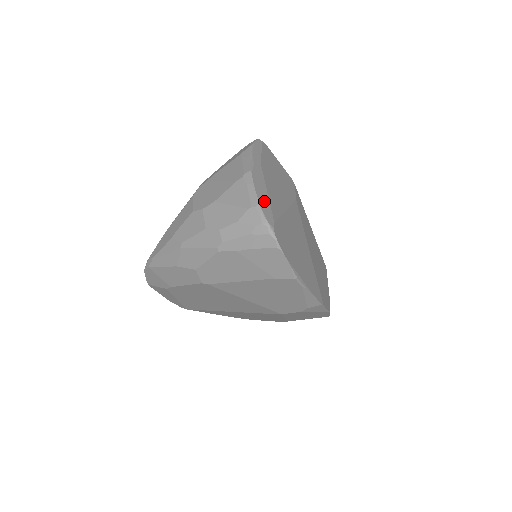
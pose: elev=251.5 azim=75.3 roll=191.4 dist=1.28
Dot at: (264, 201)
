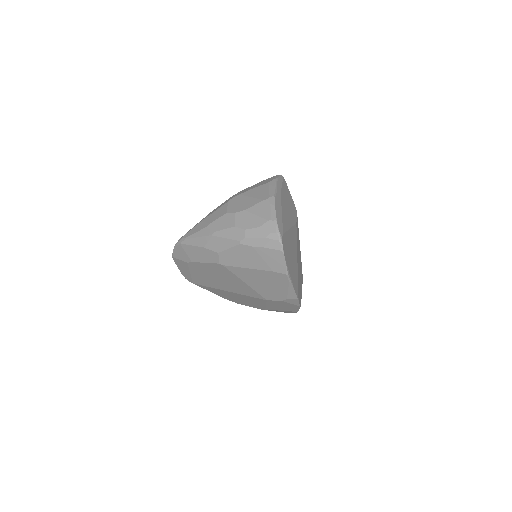
Dot at: (279, 218)
